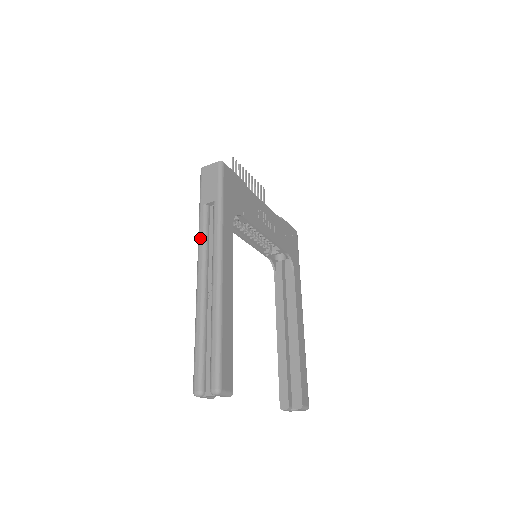
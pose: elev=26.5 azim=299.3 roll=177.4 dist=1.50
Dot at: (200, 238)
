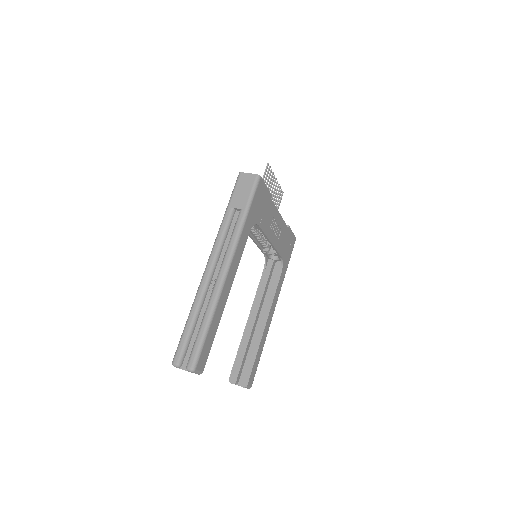
Dot at: (219, 237)
